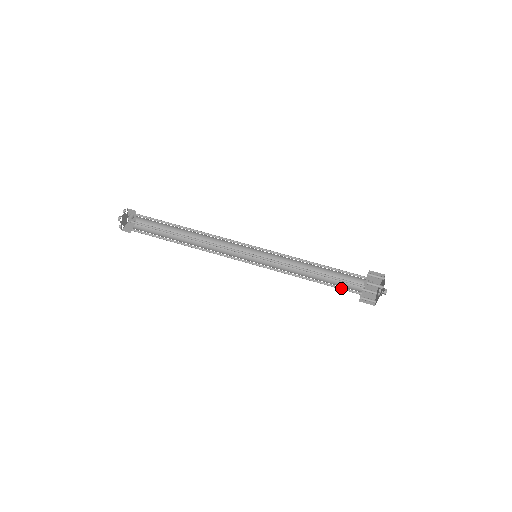
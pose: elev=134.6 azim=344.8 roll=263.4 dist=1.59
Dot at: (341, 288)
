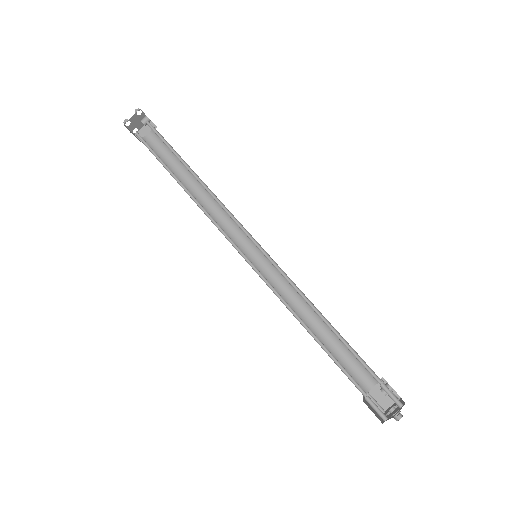
Dot at: (343, 366)
